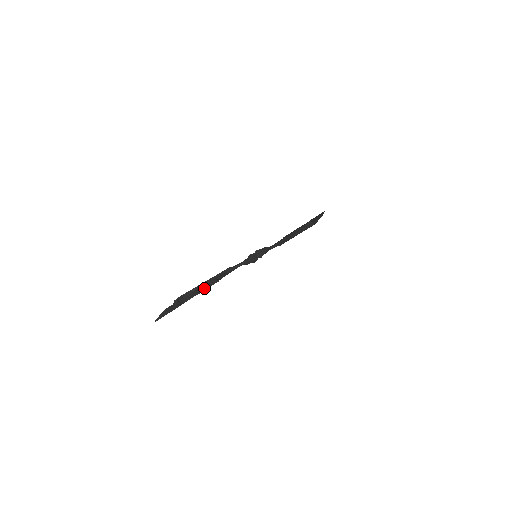
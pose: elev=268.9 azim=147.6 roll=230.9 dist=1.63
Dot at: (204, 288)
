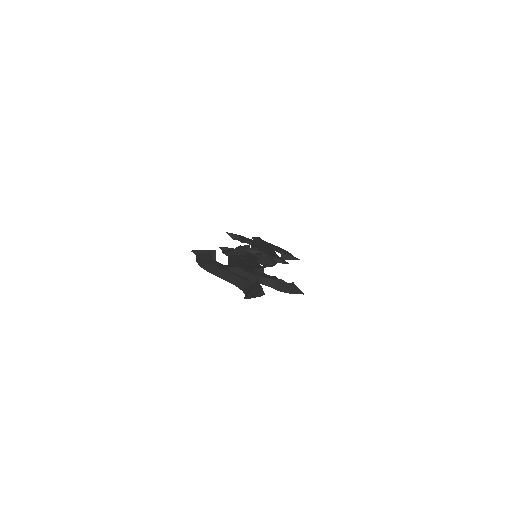
Dot at: (289, 289)
